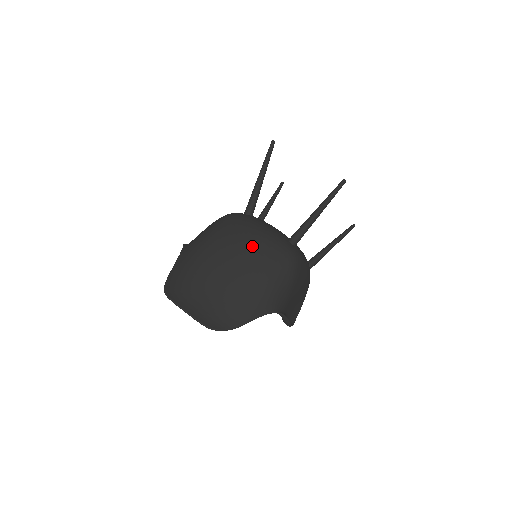
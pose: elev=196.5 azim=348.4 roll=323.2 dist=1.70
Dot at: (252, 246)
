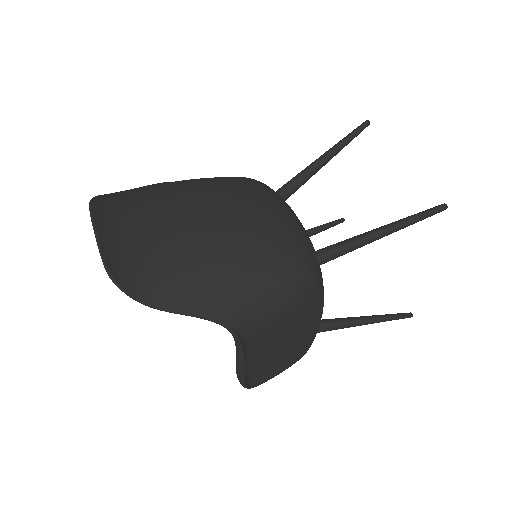
Dot at: (258, 218)
